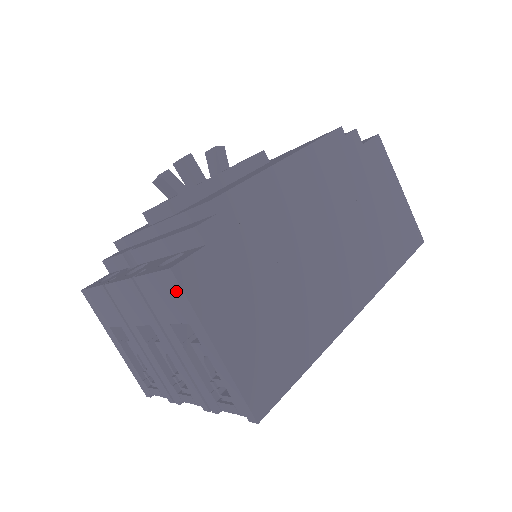
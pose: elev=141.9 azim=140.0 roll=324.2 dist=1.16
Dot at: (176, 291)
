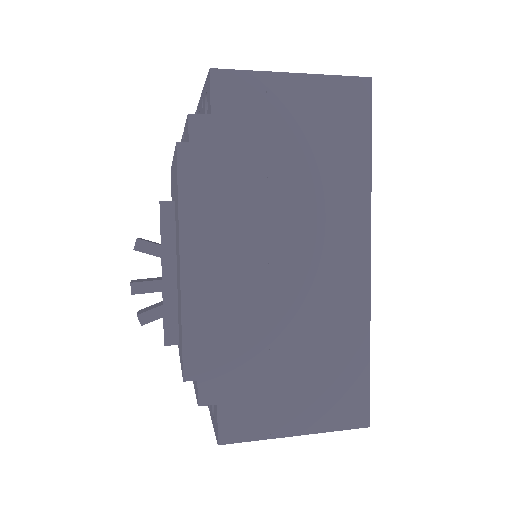
Dot at: occluded
